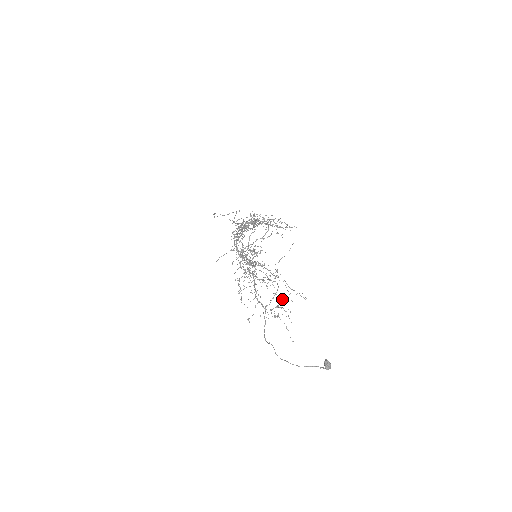
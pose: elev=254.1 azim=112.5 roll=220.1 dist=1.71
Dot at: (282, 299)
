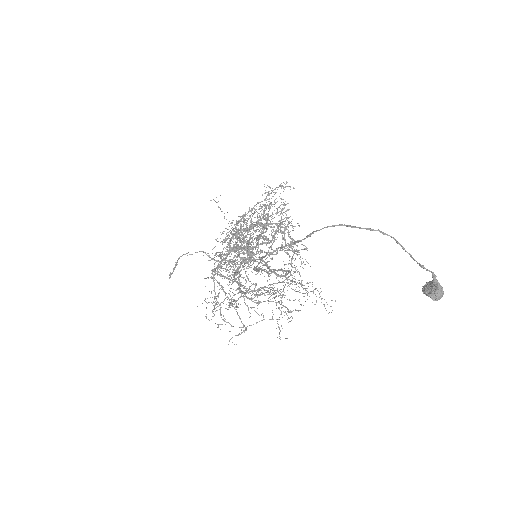
Dot at: occluded
